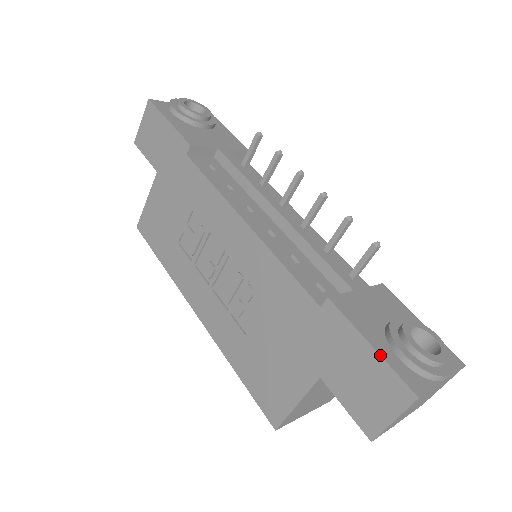
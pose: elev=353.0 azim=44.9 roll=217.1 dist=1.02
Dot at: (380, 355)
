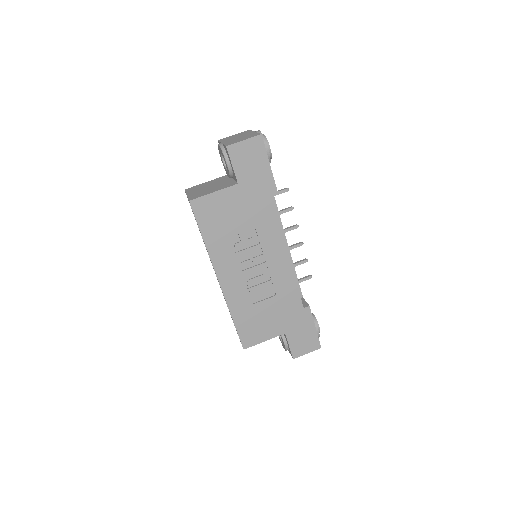
Dot at: occluded
